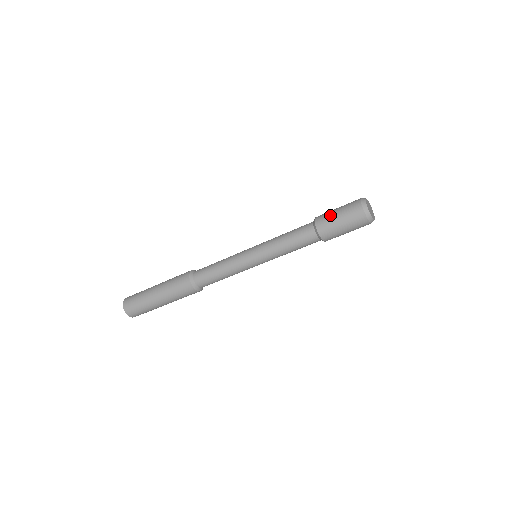
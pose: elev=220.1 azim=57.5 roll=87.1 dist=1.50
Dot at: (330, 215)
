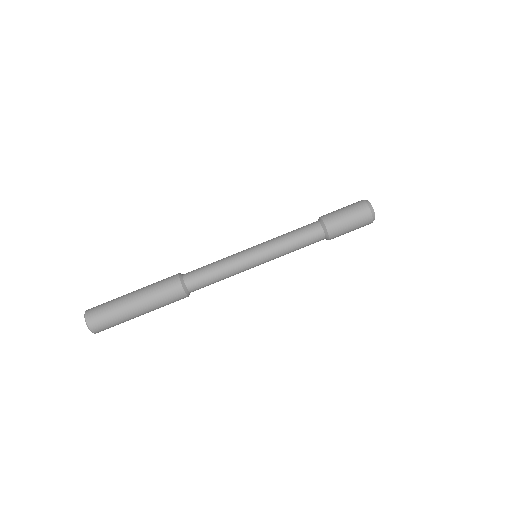
Dot at: occluded
